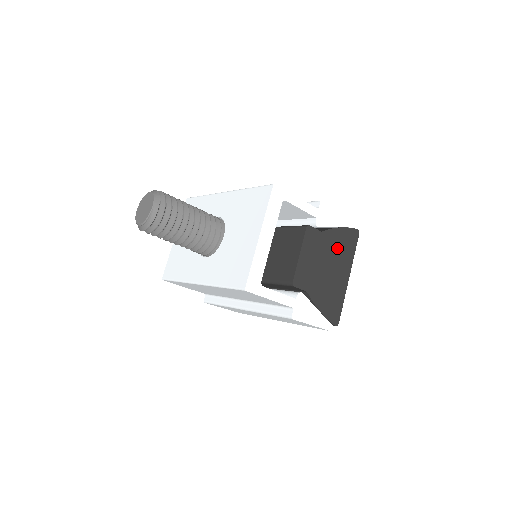
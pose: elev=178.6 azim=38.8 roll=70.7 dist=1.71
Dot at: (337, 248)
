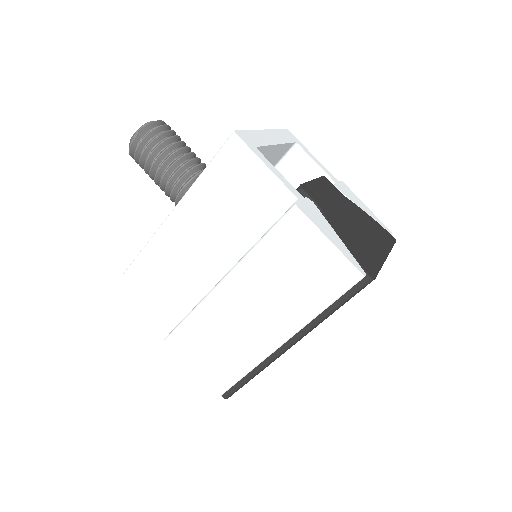
Dot at: (365, 222)
